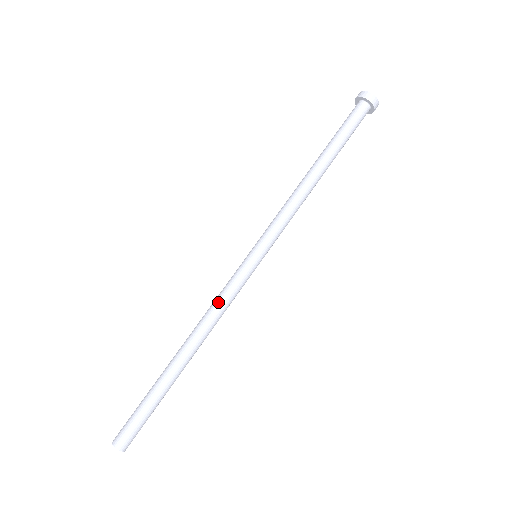
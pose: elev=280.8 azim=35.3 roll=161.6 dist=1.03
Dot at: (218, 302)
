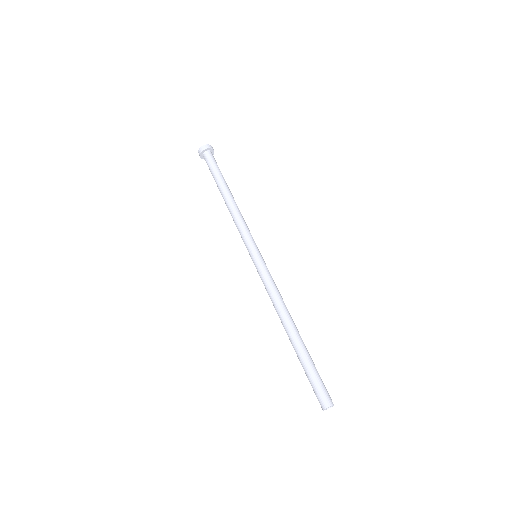
Dot at: (272, 290)
